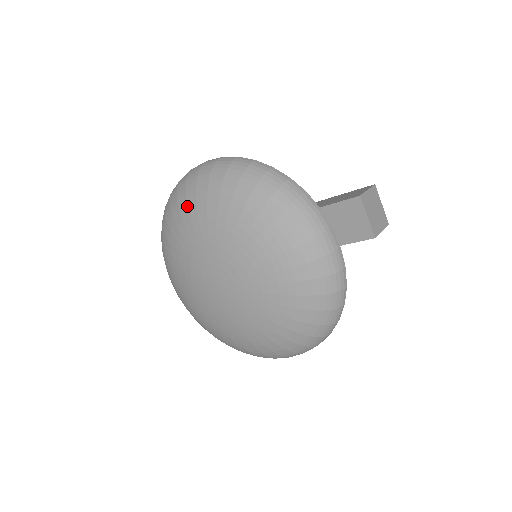
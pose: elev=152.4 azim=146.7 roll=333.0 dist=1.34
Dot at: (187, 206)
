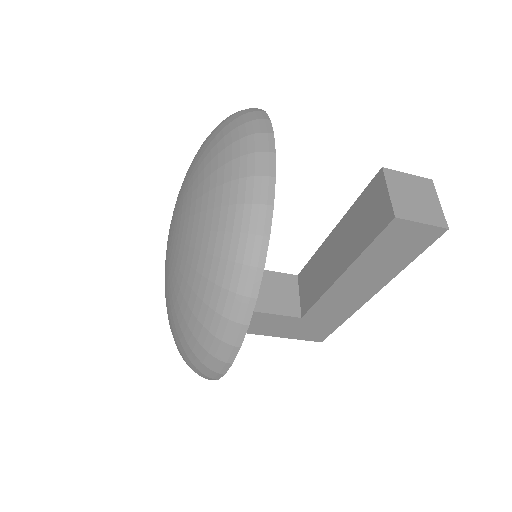
Dot at: occluded
